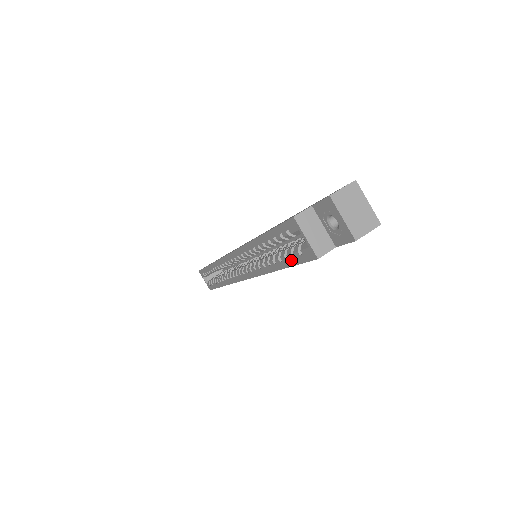
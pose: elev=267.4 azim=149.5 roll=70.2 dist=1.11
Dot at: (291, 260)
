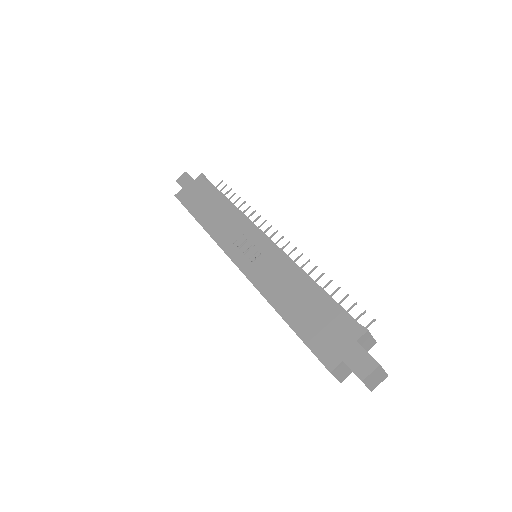
Dot at: occluded
